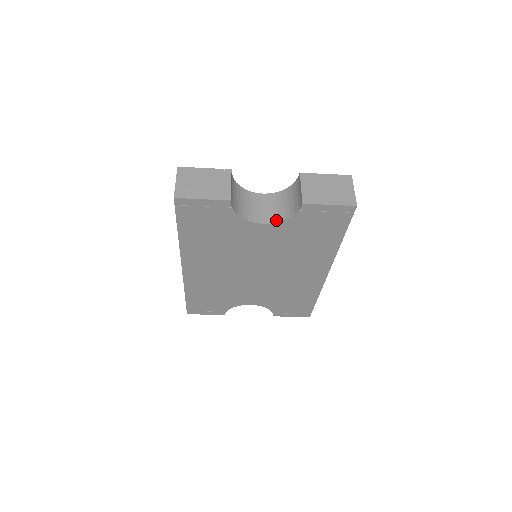
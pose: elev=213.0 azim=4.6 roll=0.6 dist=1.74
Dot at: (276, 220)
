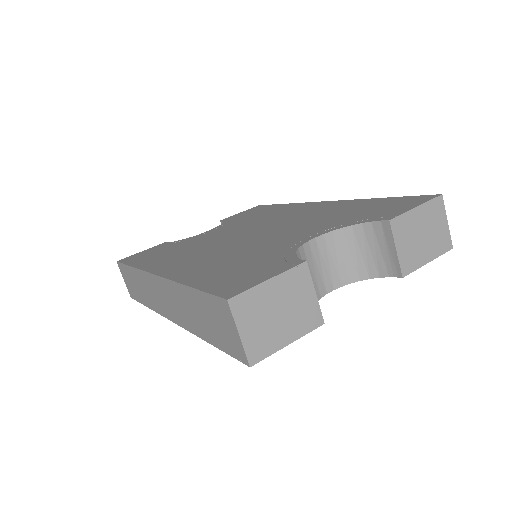
Dot at: (346, 281)
